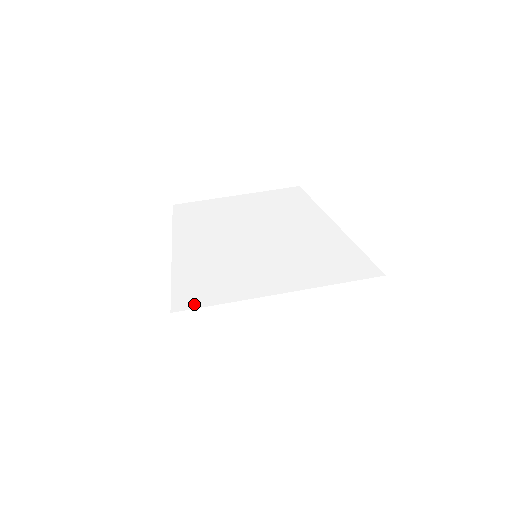
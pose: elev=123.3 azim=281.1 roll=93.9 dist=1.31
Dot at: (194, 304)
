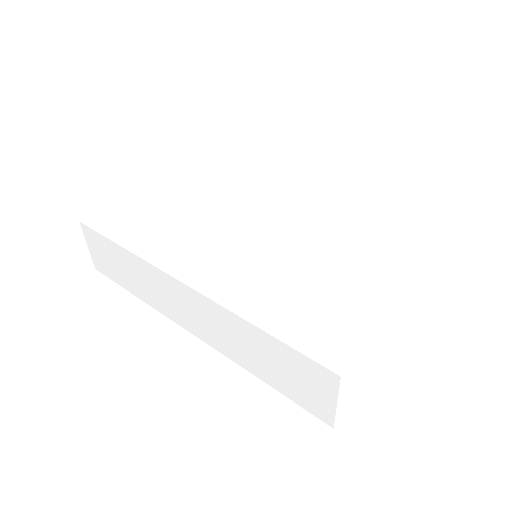
Dot at: (347, 352)
